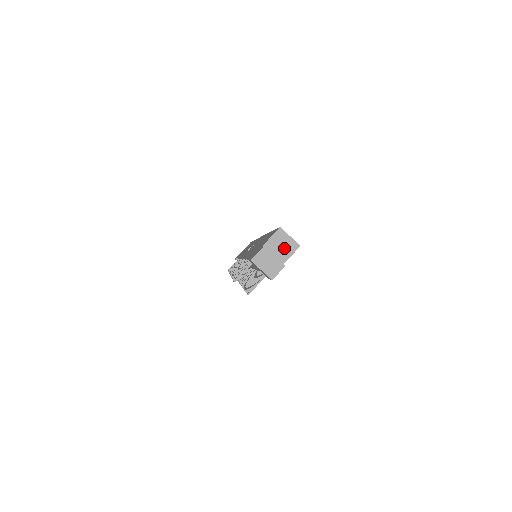
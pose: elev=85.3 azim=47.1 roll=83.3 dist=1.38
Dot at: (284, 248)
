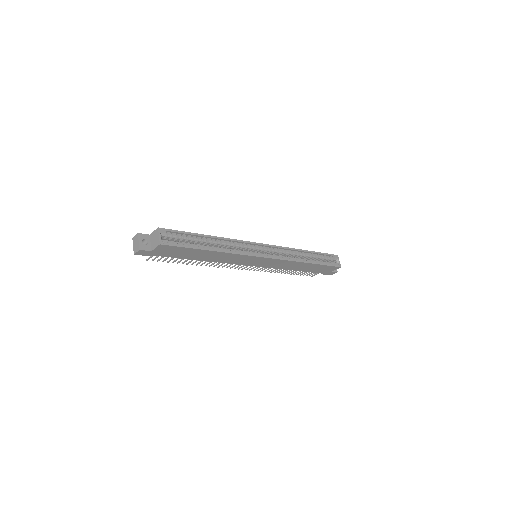
Dot at: (155, 241)
